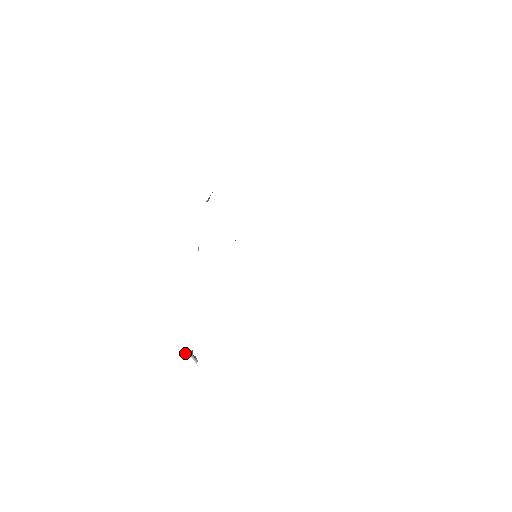
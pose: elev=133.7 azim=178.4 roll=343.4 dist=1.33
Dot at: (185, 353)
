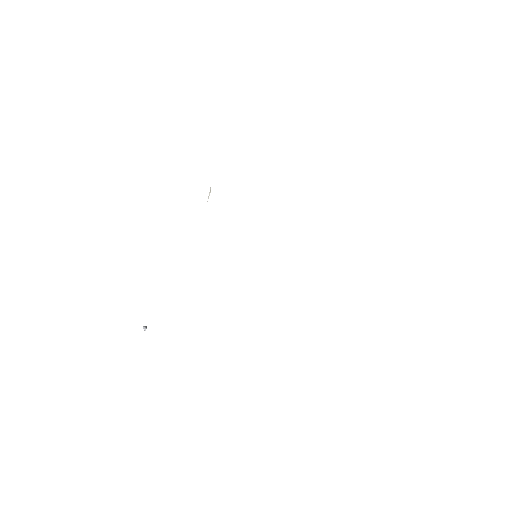
Dot at: occluded
